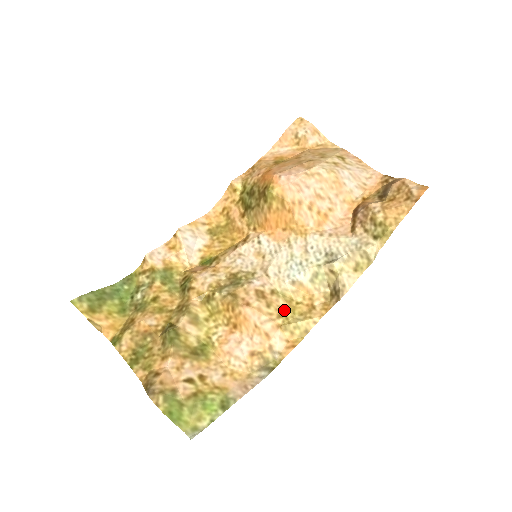
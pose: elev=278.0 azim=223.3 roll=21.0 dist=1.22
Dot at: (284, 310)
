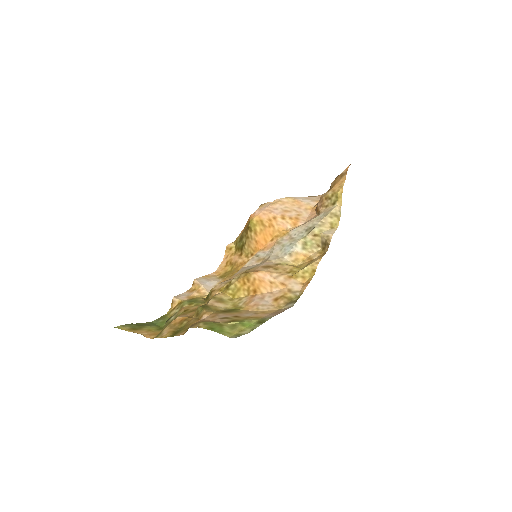
Dot at: (290, 269)
